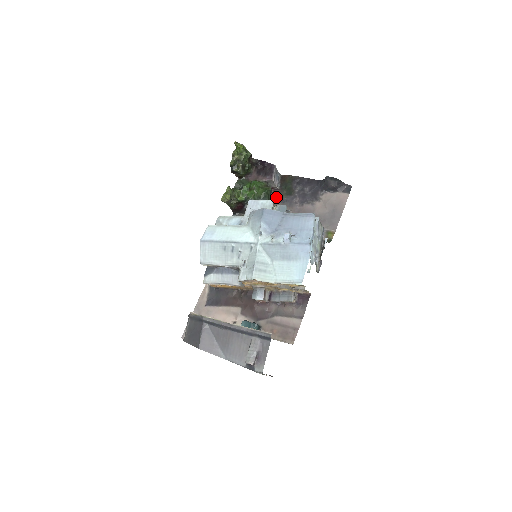
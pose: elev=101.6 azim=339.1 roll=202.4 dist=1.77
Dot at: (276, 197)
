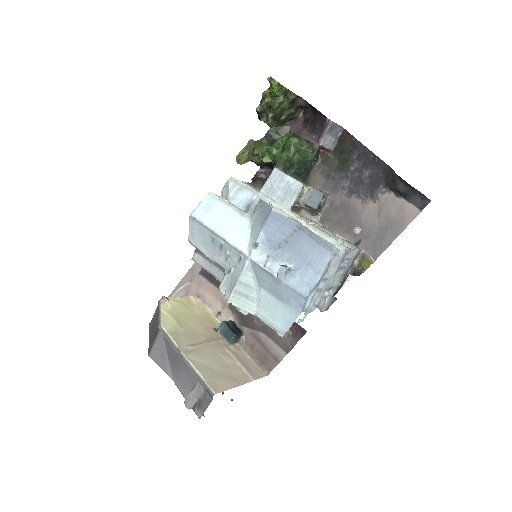
Dot at: (322, 165)
